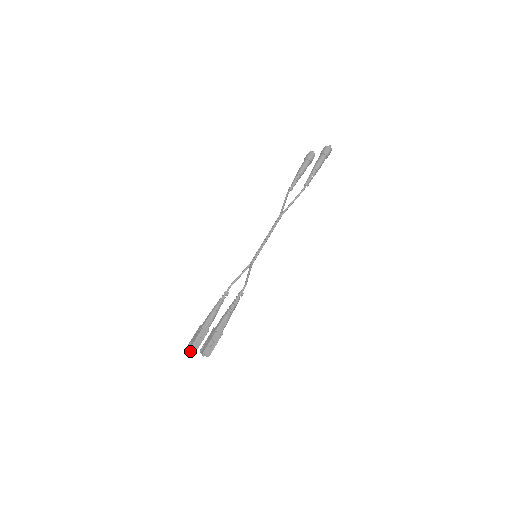
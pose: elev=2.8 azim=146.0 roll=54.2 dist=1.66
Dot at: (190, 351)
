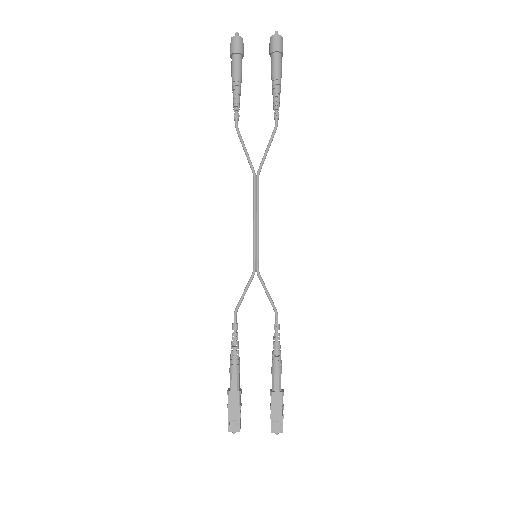
Dot at: occluded
